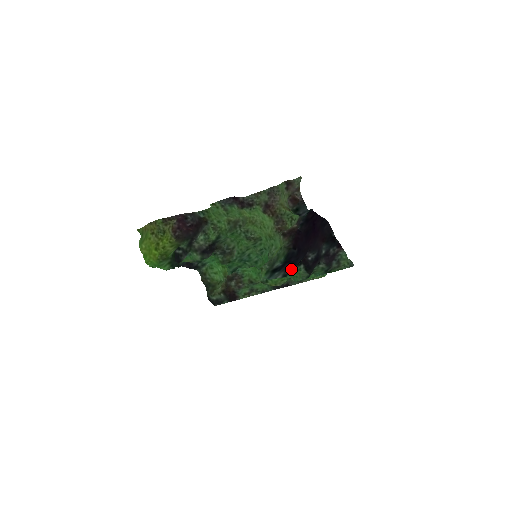
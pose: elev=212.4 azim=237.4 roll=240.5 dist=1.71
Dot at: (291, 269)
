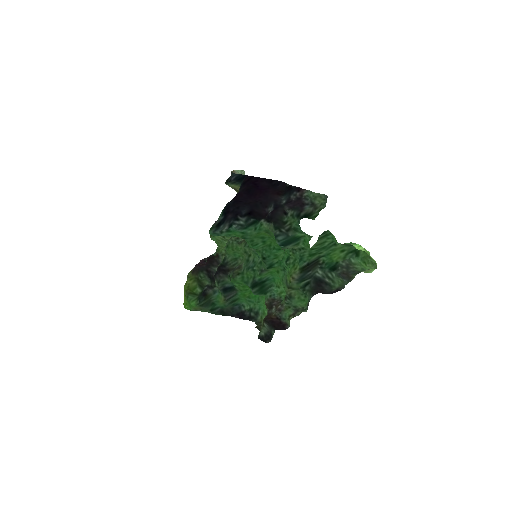
Dot at: (238, 219)
